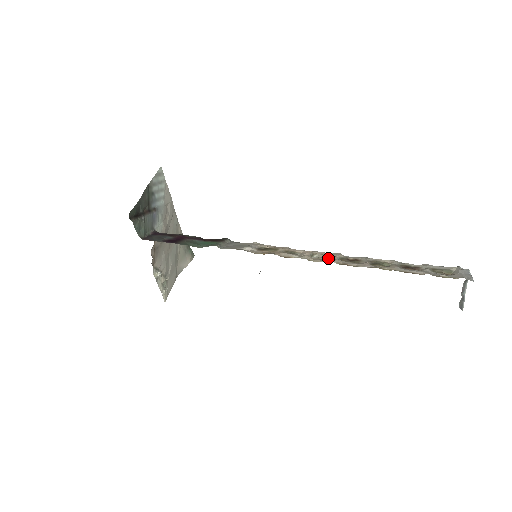
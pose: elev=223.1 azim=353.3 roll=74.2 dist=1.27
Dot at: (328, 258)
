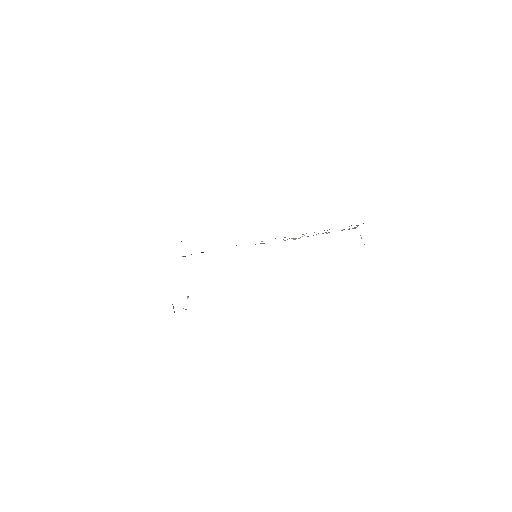
Dot at: occluded
